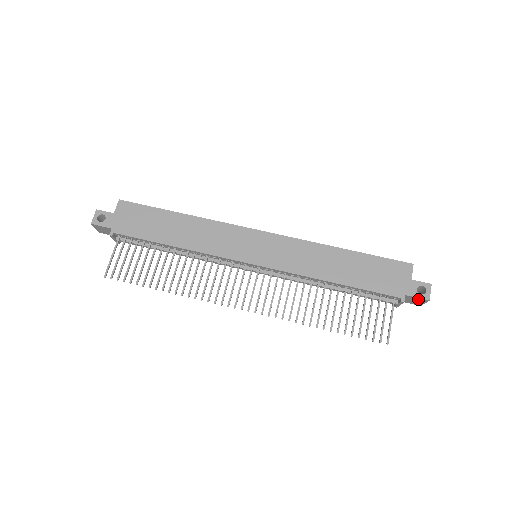
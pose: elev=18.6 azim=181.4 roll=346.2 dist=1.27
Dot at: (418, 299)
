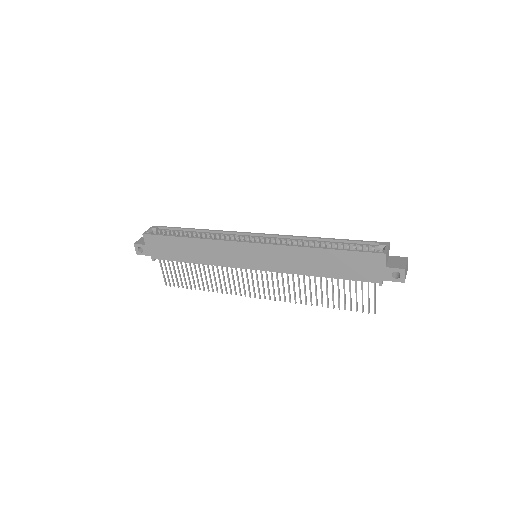
Dot at: (396, 279)
